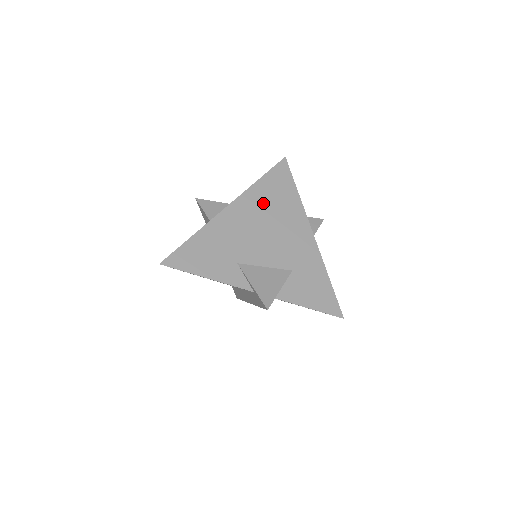
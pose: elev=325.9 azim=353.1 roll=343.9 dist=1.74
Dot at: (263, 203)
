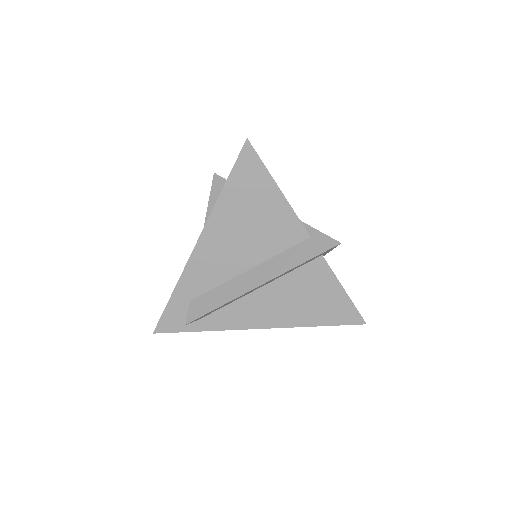
Dot at: occluded
